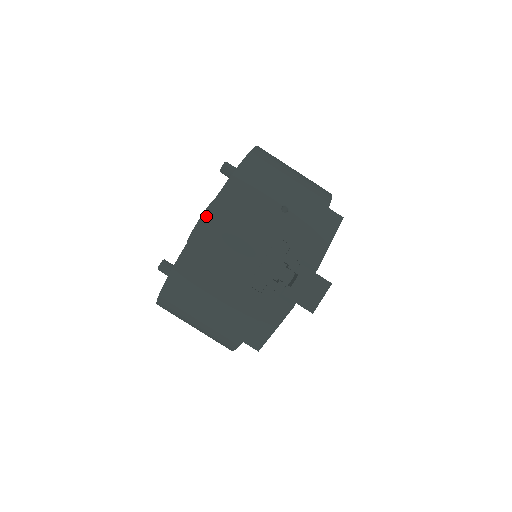
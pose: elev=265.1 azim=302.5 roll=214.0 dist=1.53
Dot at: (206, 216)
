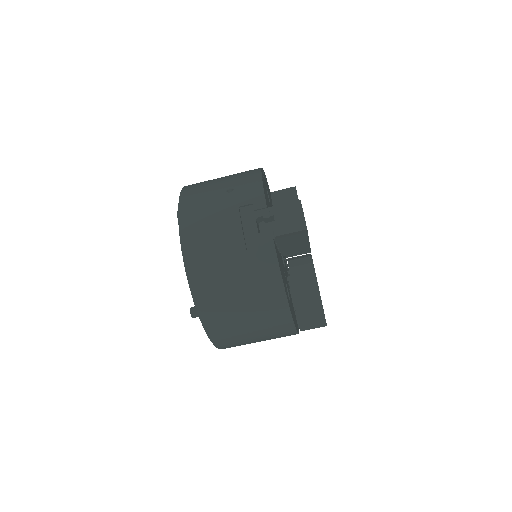
Dot at: (181, 236)
